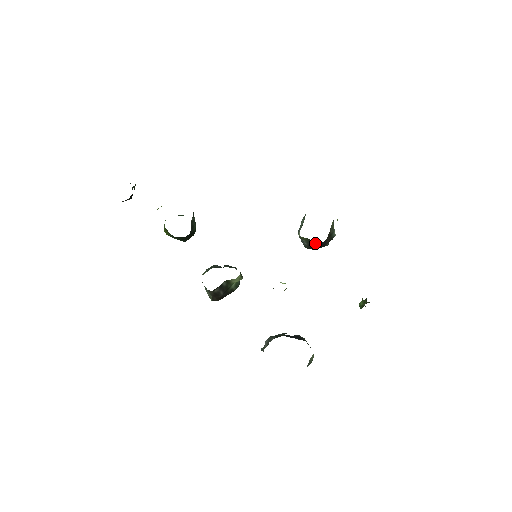
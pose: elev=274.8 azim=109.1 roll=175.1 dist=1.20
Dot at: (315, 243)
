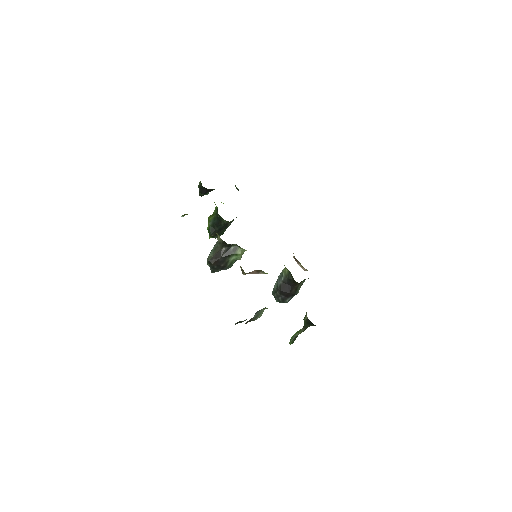
Dot at: (291, 278)
